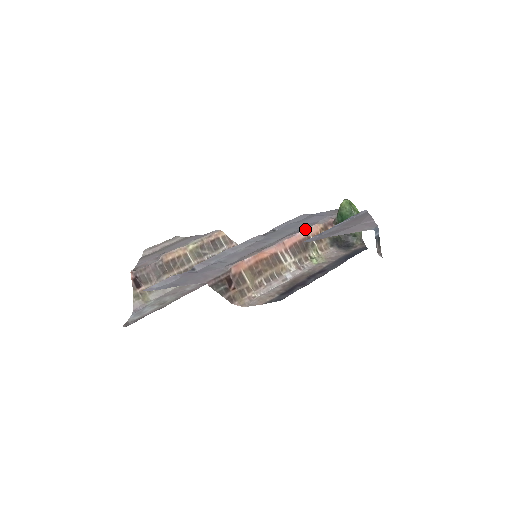
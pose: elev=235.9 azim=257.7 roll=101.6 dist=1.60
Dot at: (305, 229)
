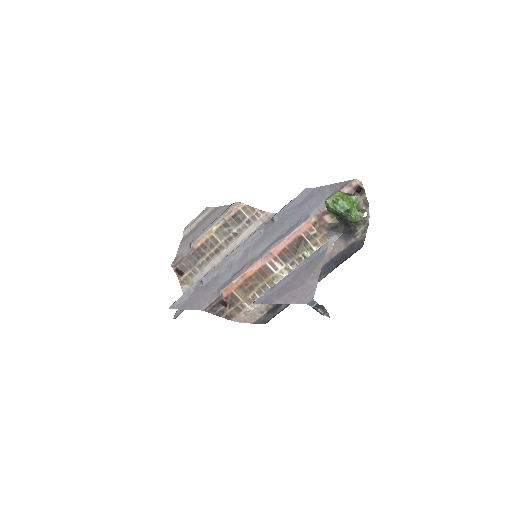
Dot at: (293, 231)
